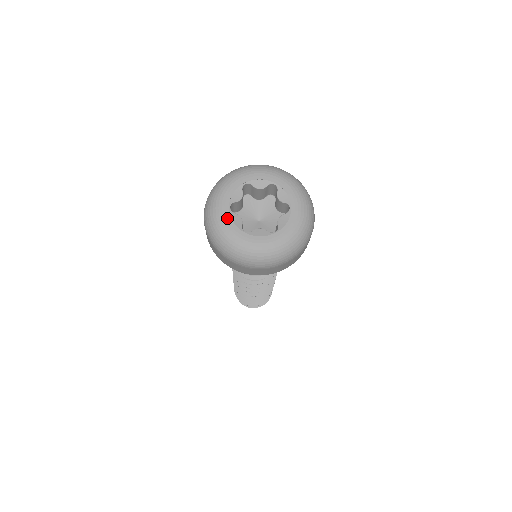
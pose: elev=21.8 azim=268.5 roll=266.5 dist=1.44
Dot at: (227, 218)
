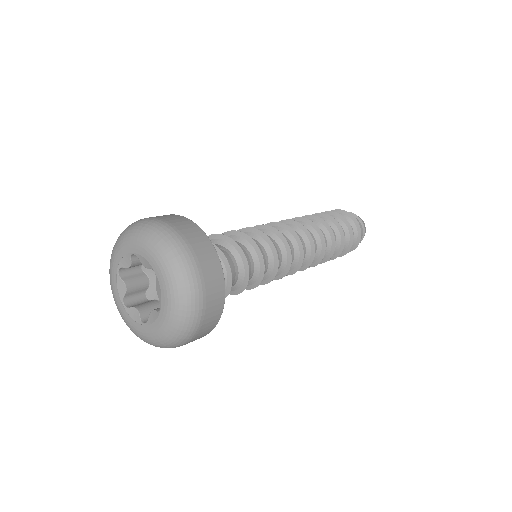
Dot at: (127, 318)
